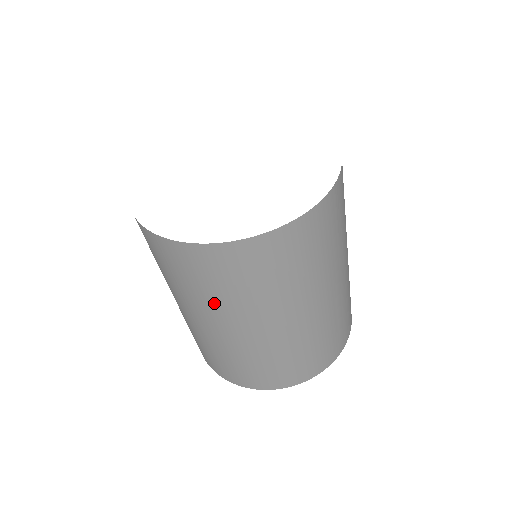
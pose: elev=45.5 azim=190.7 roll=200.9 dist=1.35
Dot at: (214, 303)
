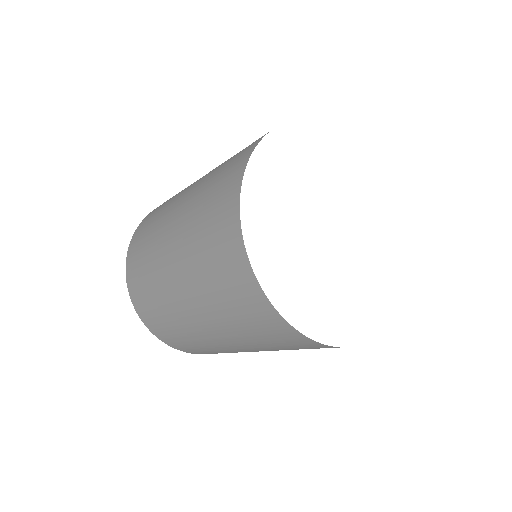
Dot at: (267, 348)
